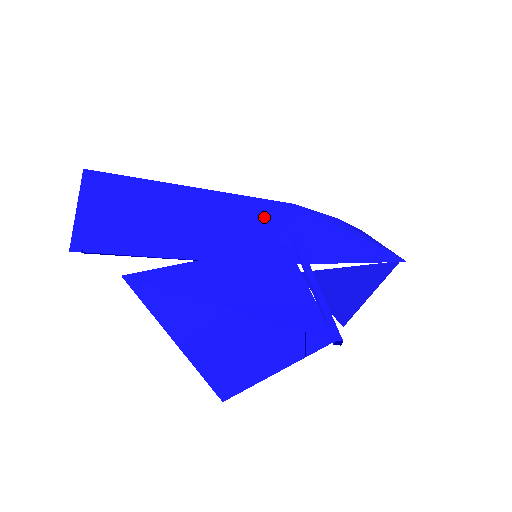
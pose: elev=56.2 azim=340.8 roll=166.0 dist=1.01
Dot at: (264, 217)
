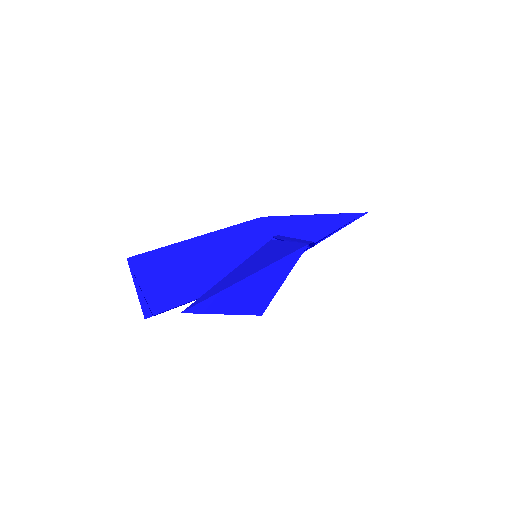
Dot at: (250, 235)
